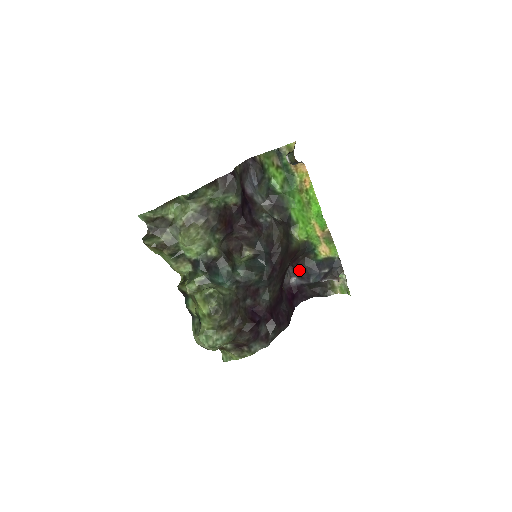
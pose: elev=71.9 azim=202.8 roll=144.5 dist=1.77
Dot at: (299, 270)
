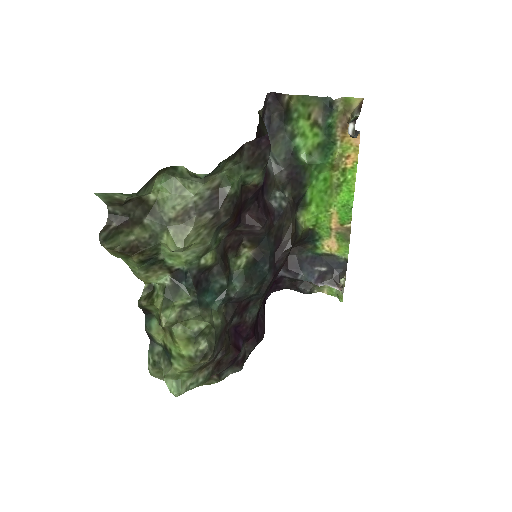
Dot at: occluded
